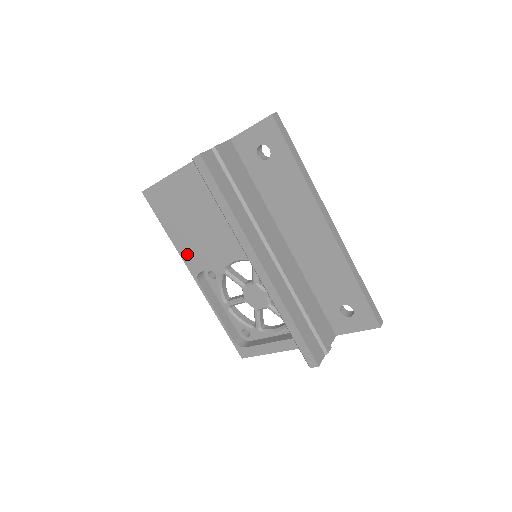
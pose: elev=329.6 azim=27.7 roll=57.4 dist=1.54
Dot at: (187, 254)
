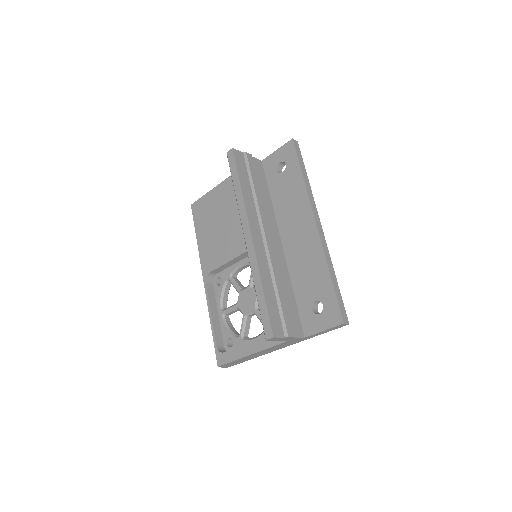
Dot at: (205, 256)
